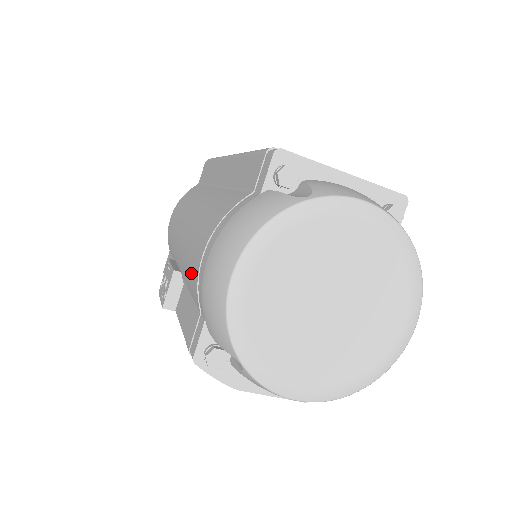
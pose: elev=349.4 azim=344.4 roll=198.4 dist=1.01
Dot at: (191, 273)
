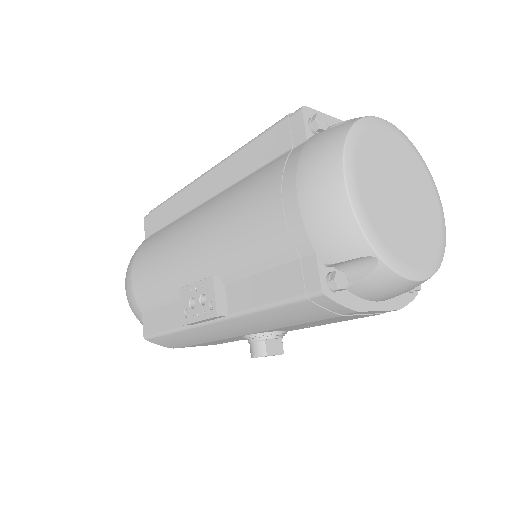
Dot at: (261, 242)
